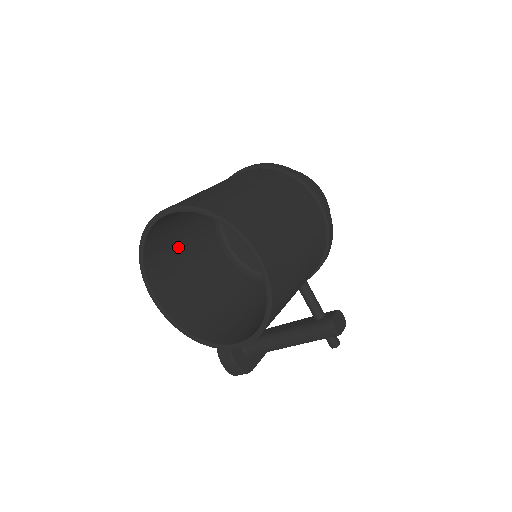
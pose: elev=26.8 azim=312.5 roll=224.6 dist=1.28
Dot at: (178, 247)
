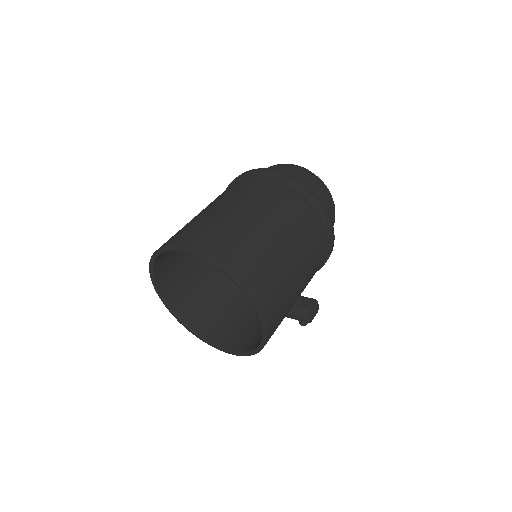
Dot at: occluded
